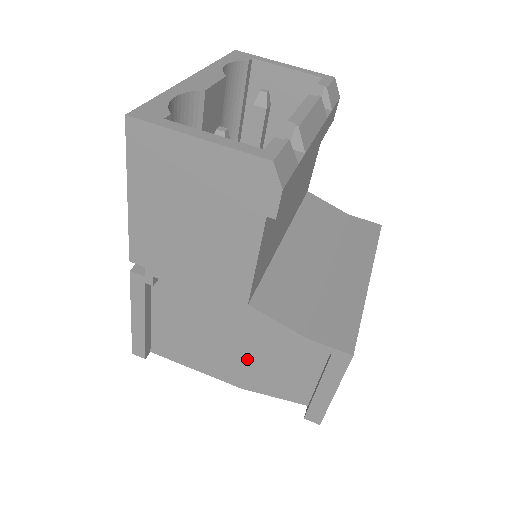
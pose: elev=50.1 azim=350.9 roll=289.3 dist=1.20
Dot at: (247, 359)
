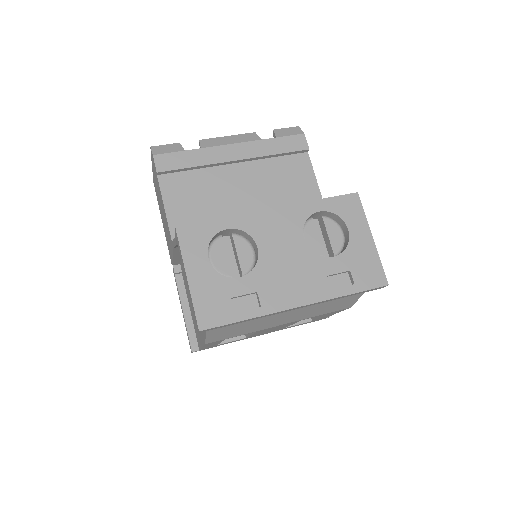
Dot at: occluded
